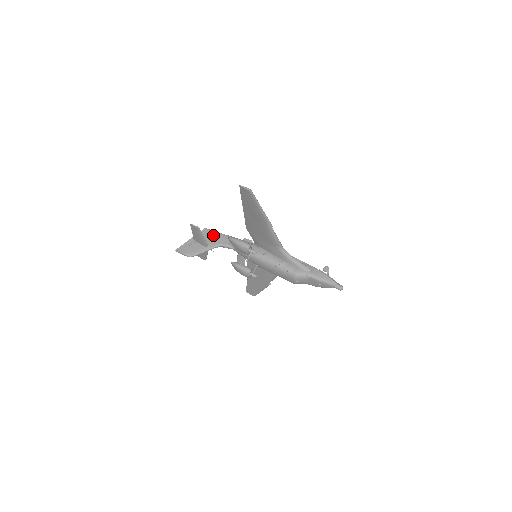
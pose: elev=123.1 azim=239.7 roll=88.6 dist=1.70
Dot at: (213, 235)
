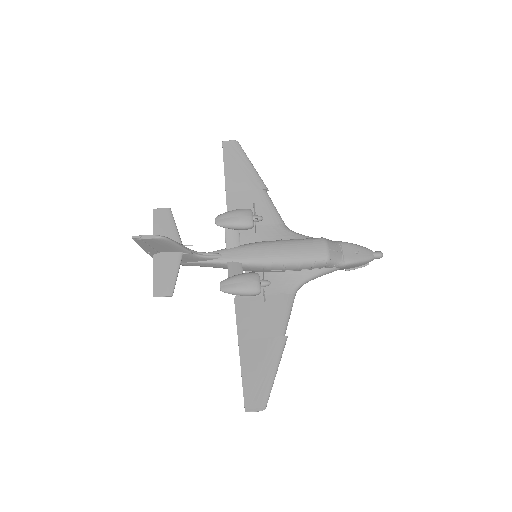
Dot at: occluded
